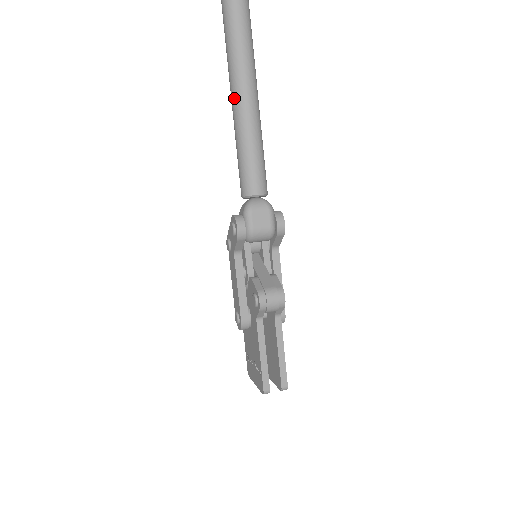
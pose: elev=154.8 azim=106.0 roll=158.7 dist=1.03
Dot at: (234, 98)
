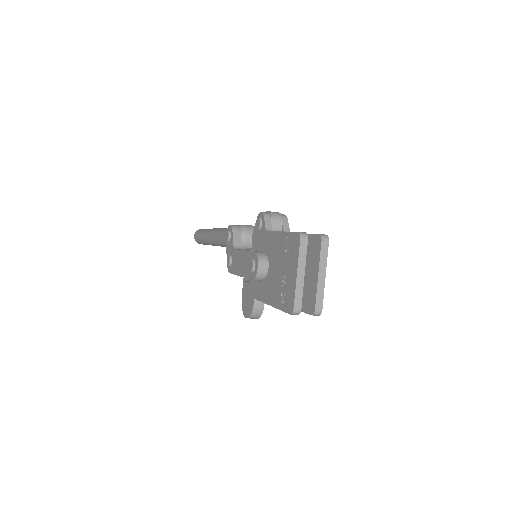
Dot at: (214, 233)
